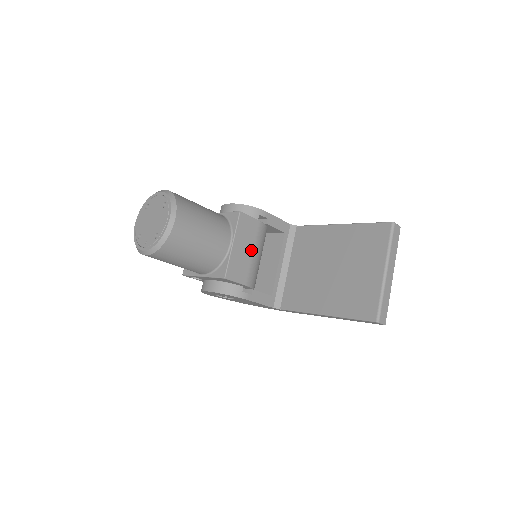
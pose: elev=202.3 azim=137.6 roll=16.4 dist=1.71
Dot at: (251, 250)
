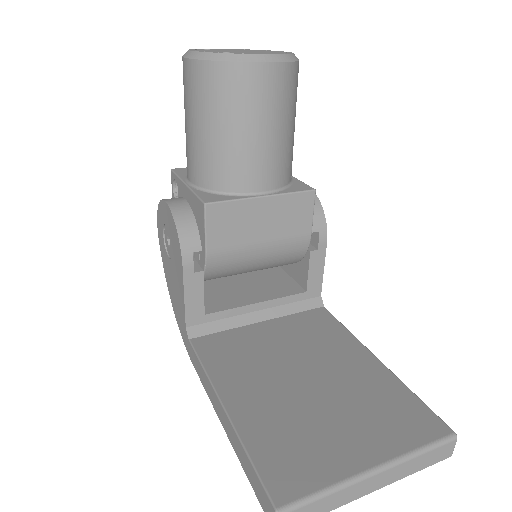
Dot at: (264, 238)
